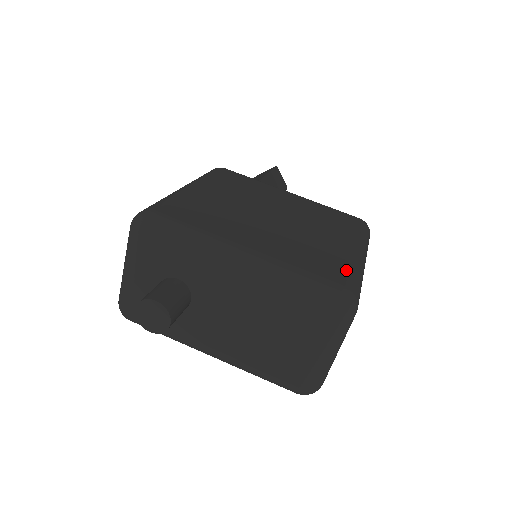
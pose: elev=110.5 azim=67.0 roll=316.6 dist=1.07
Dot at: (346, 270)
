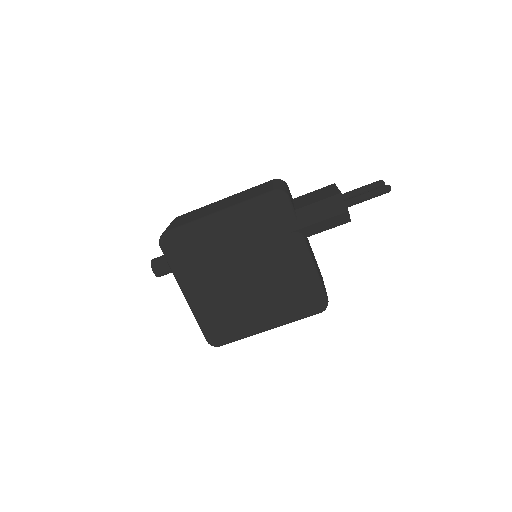
Dot at: (231, 336)
